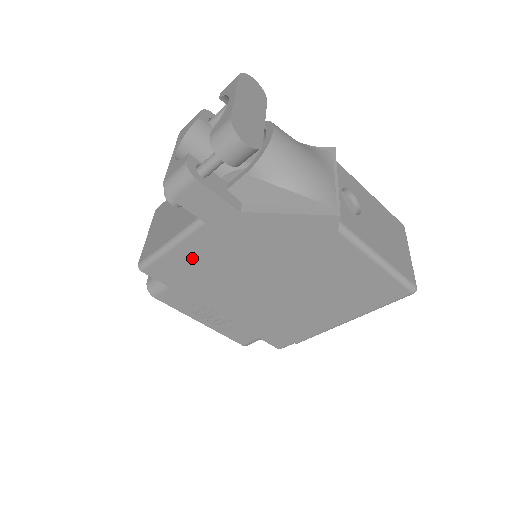
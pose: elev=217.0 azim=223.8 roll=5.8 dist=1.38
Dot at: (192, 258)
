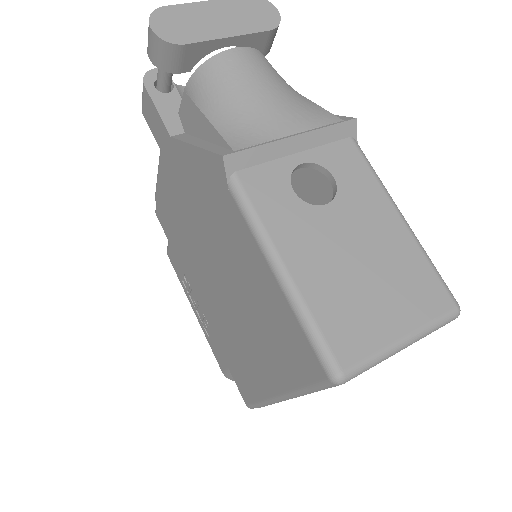
Dot at: (167, 203)
